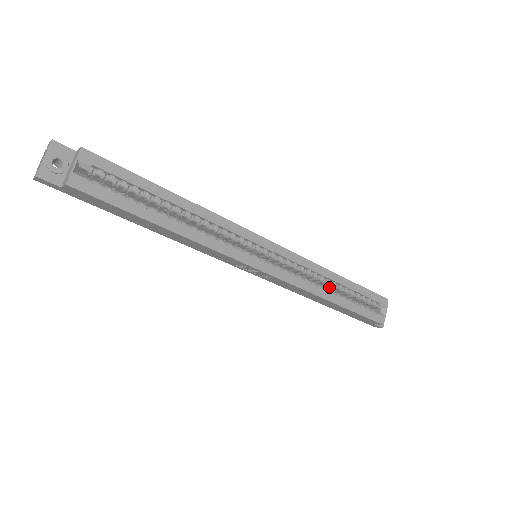
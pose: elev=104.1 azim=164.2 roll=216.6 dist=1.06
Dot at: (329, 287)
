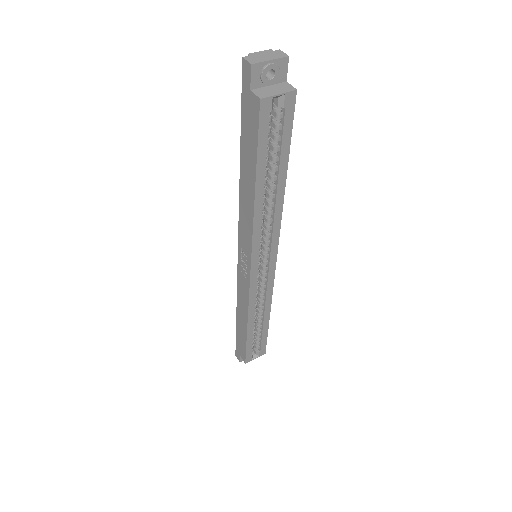
Dot at: occluded
